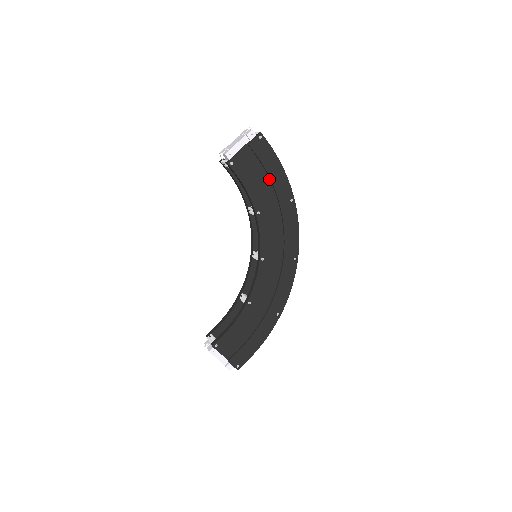
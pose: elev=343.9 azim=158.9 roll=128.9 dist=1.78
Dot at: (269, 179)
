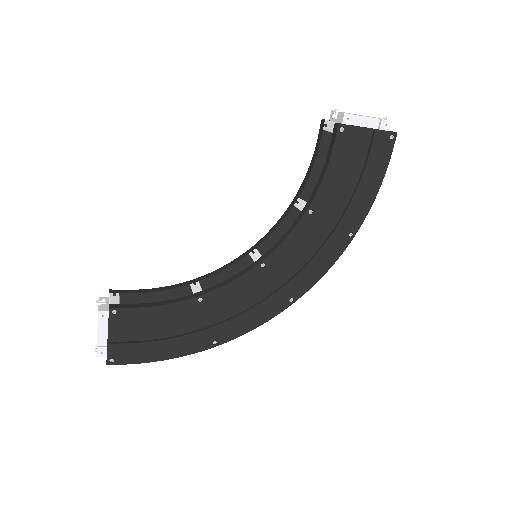
Dot at: (353, 189)
